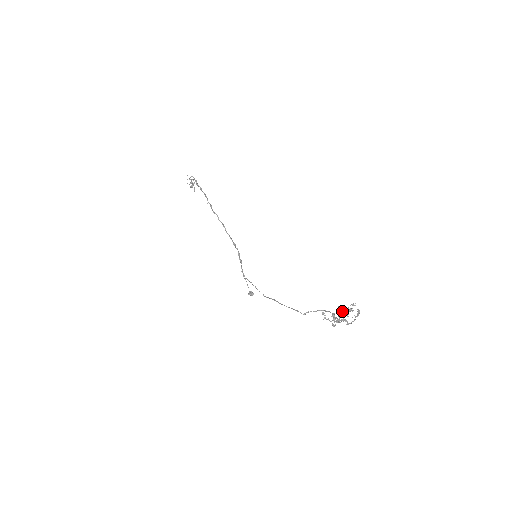
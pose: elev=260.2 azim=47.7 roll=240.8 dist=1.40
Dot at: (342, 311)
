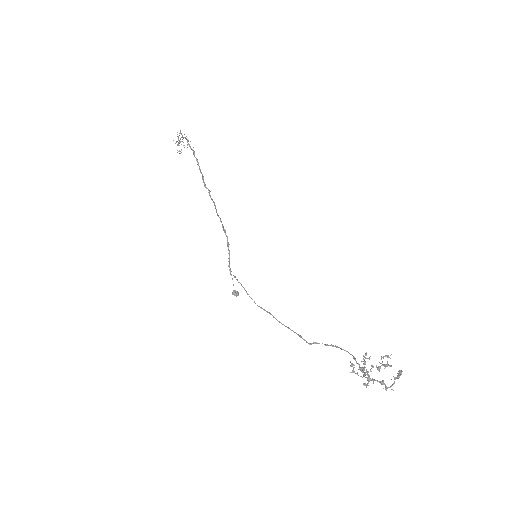
Dot at: (368, 358)
